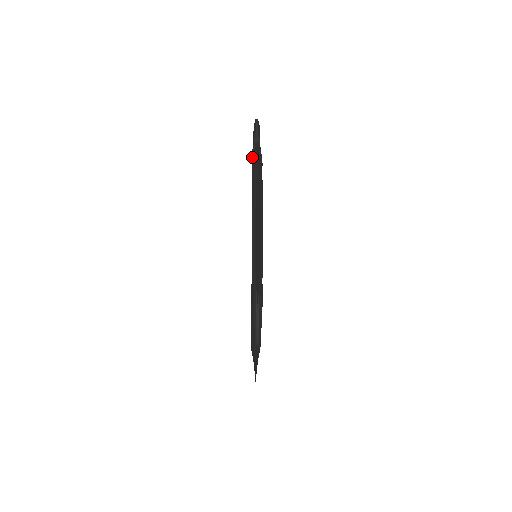
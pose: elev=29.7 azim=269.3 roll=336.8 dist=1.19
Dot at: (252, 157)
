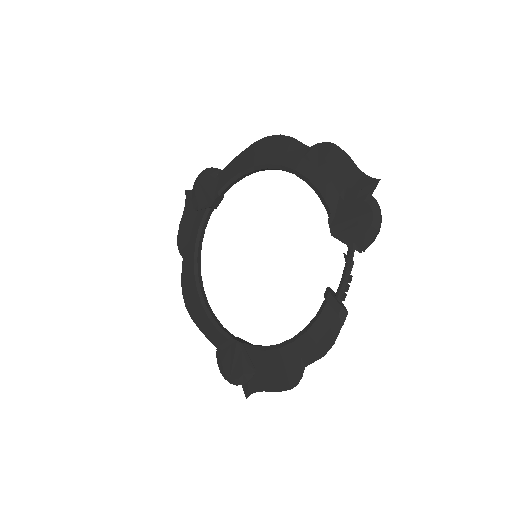
Dot at: occluded
